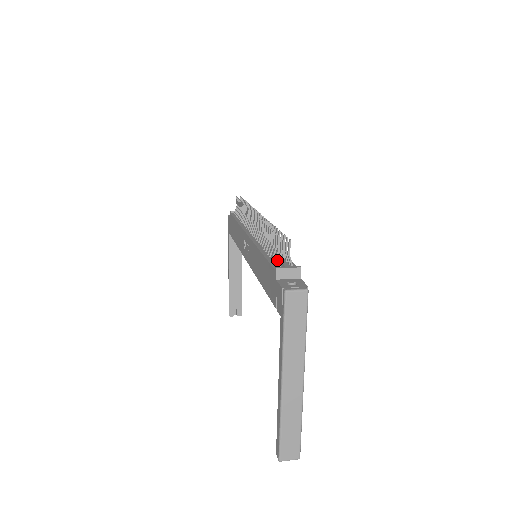
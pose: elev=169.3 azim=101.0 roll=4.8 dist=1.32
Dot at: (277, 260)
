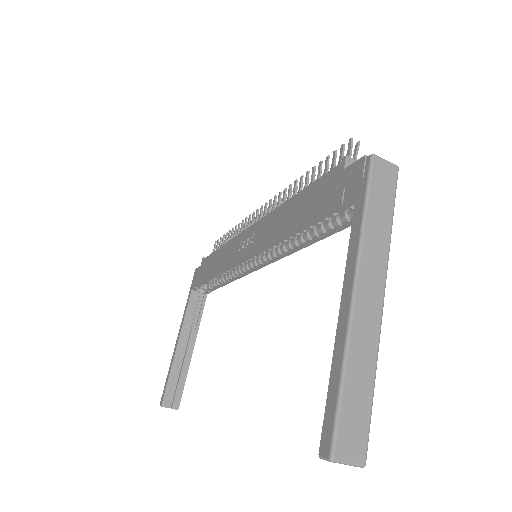
Dot at: occluded
